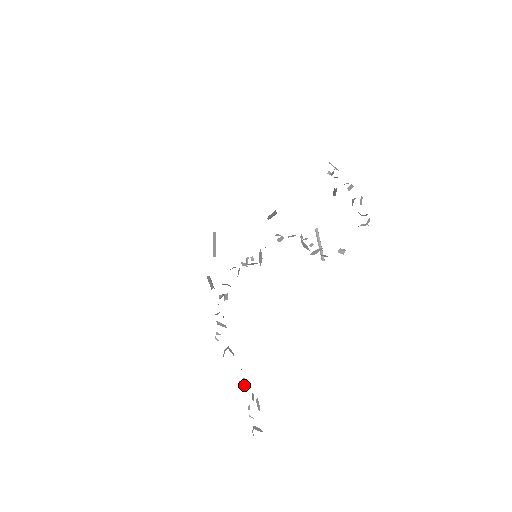
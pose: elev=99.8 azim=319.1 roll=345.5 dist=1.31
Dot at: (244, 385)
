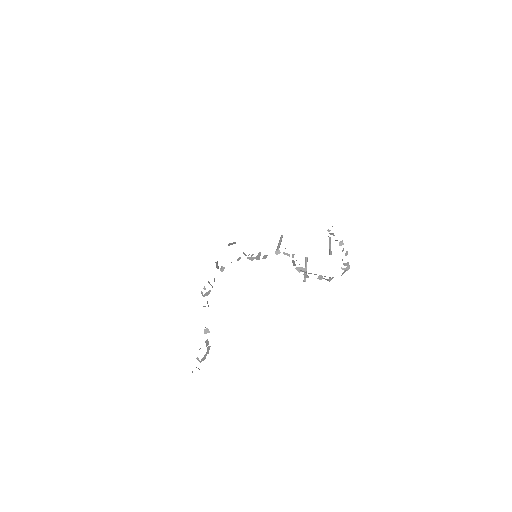
Dot at: (205, 330)
